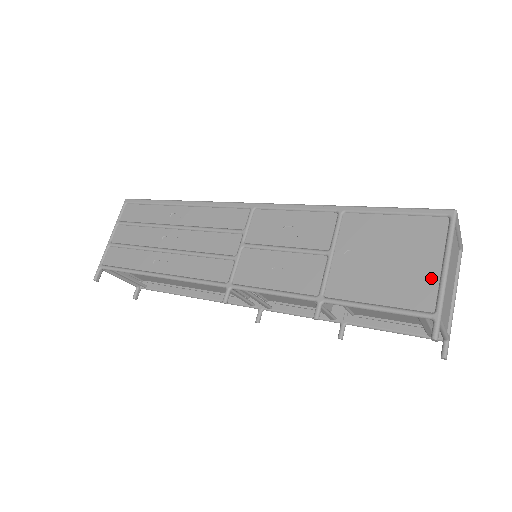
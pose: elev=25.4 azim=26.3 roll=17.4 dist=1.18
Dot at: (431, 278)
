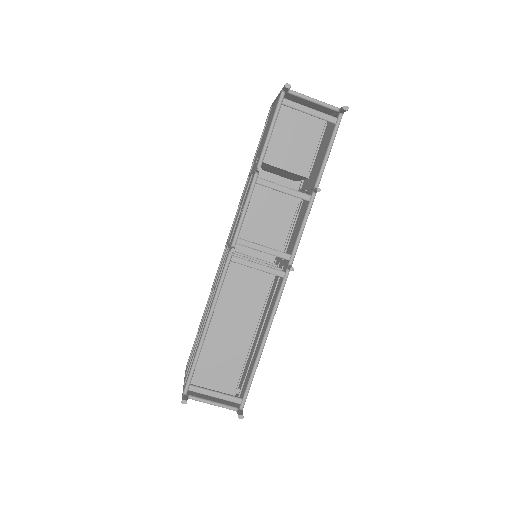
Dot at: (276, 103)
